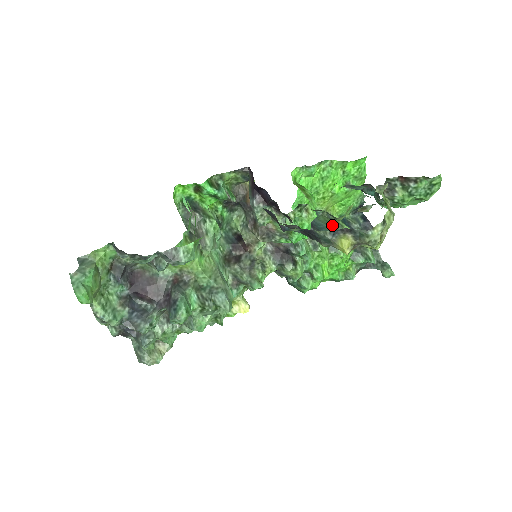
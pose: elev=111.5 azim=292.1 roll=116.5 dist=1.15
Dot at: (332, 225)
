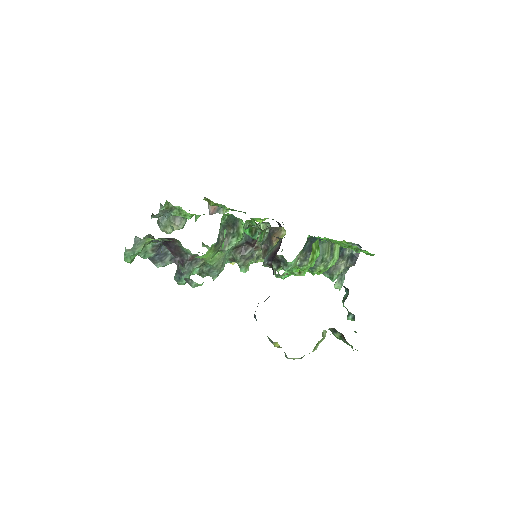
Dot at: (325, 256)
